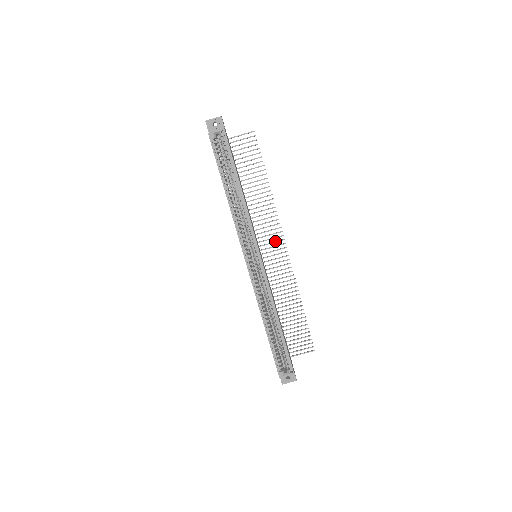
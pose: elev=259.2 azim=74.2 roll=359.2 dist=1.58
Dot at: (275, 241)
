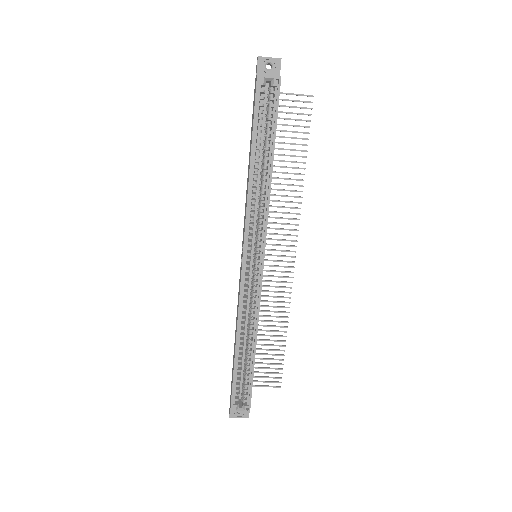
Dot at: occluded
